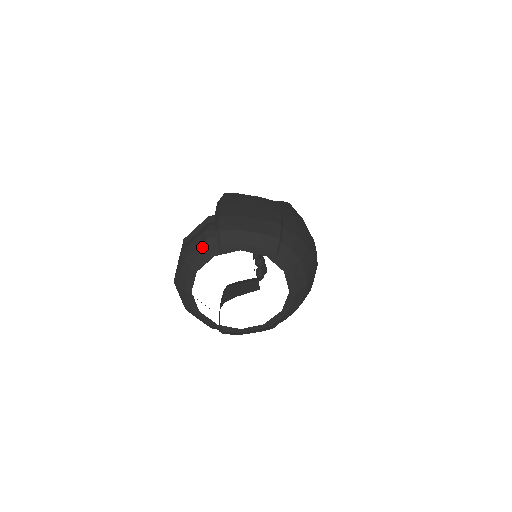
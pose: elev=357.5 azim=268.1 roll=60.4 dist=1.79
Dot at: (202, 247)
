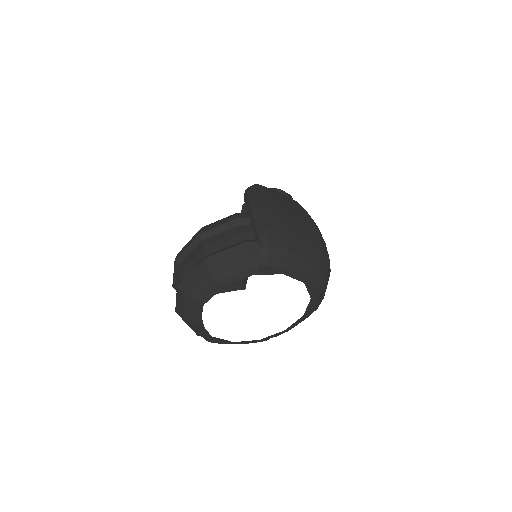
Dot at: (239, 261)
